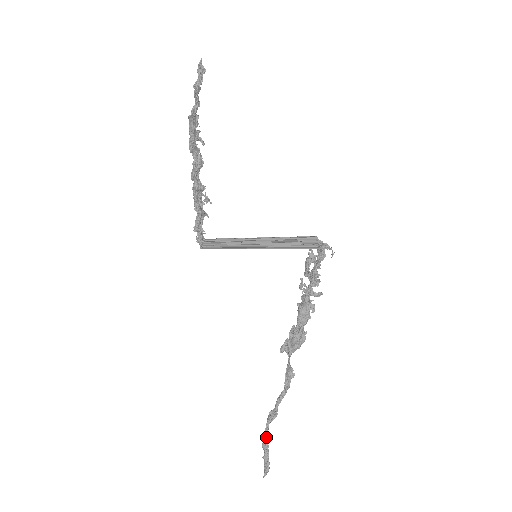
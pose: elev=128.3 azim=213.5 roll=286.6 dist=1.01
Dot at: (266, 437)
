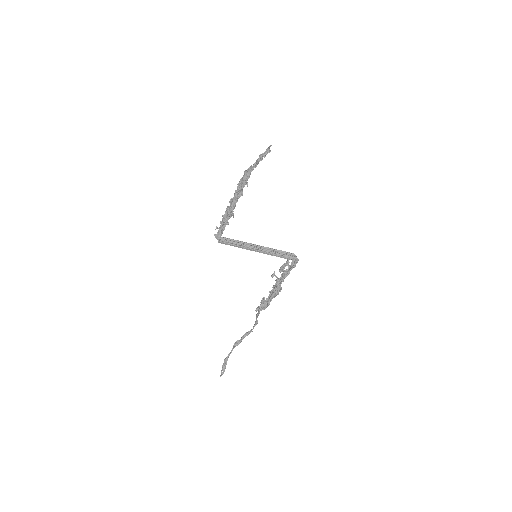
Dot at: (229, 355)
